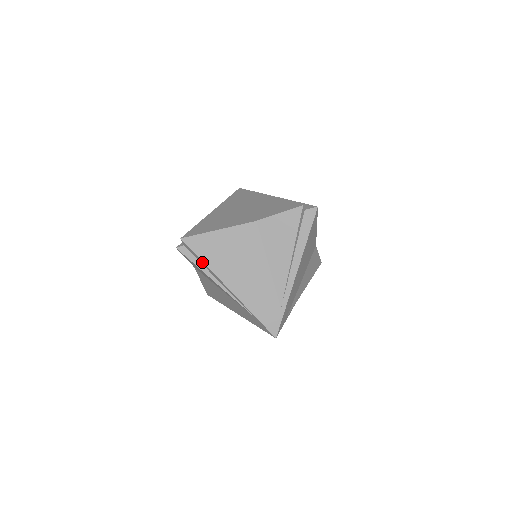
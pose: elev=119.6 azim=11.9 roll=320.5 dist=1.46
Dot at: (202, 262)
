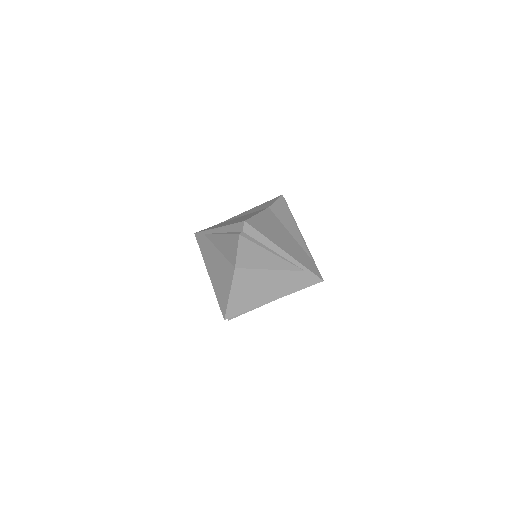
Dot at: occluded
